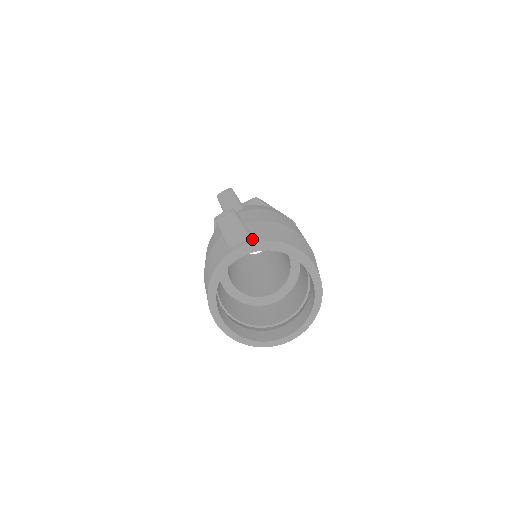
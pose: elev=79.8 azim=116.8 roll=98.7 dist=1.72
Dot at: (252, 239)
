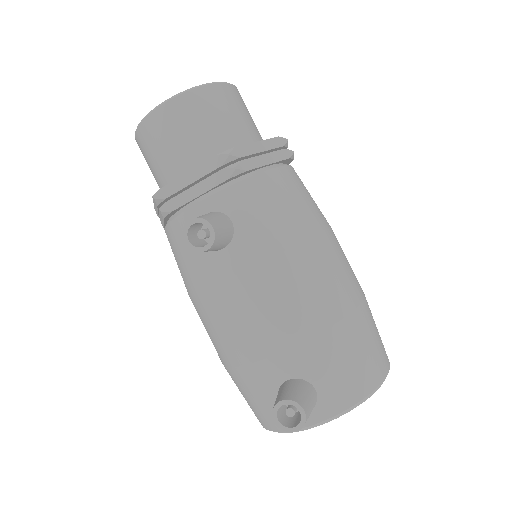
Dot at: (327, 409)
